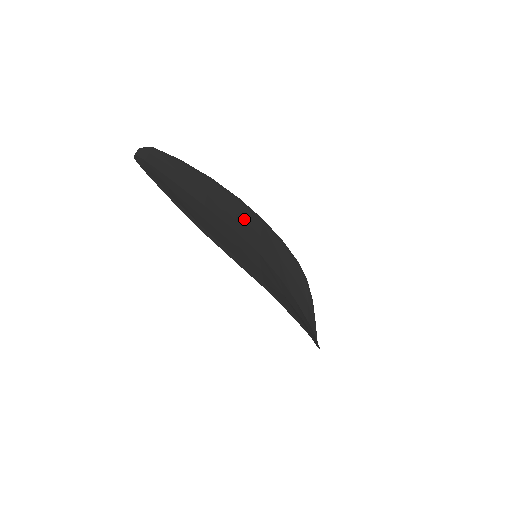
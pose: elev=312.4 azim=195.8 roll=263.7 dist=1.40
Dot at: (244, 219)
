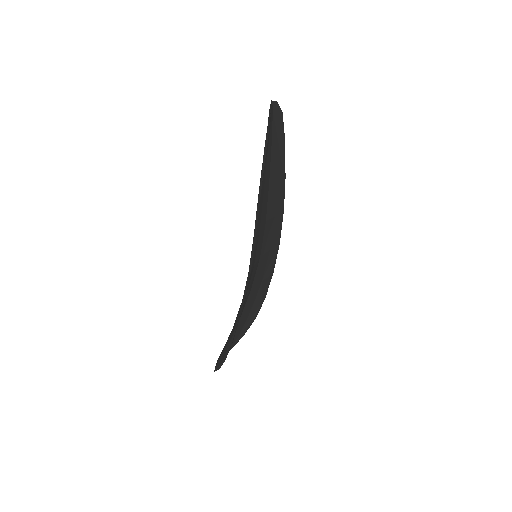
Dot at: (274, 226)
